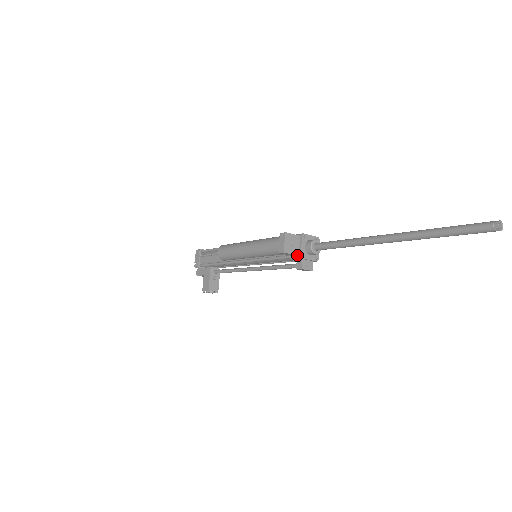
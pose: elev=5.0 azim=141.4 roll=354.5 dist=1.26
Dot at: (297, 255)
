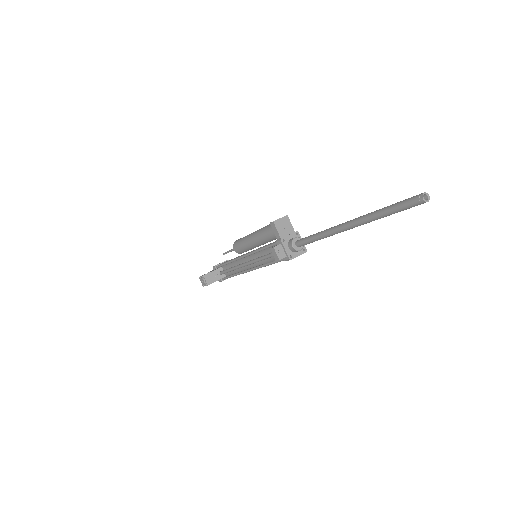
Dot at: (280, 236)
